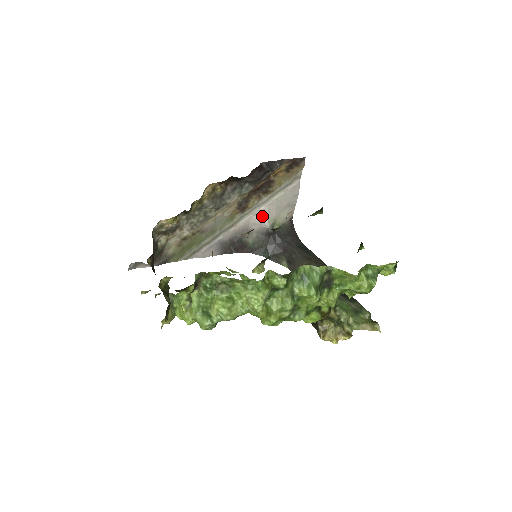
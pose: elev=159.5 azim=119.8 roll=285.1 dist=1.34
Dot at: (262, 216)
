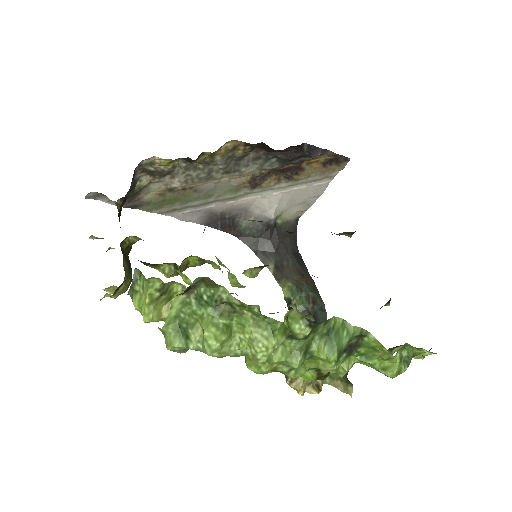
Dot at: (271, 202)
